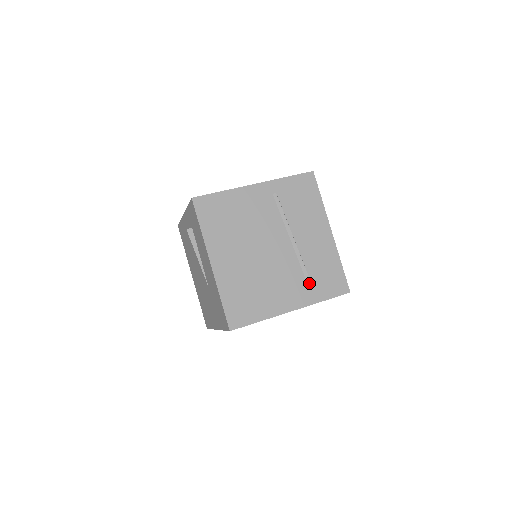
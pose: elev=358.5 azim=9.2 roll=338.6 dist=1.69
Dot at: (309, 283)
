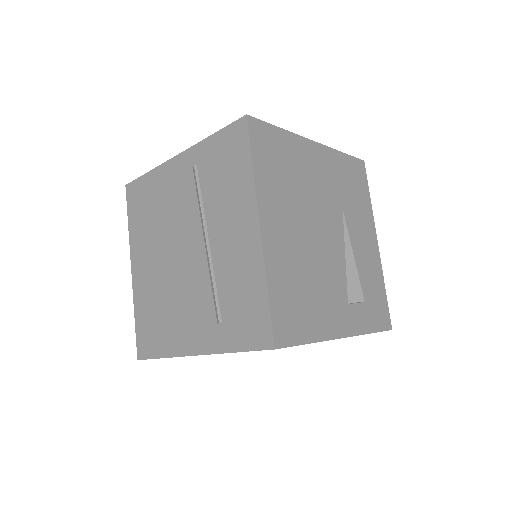
Dot at: (217, 316)
